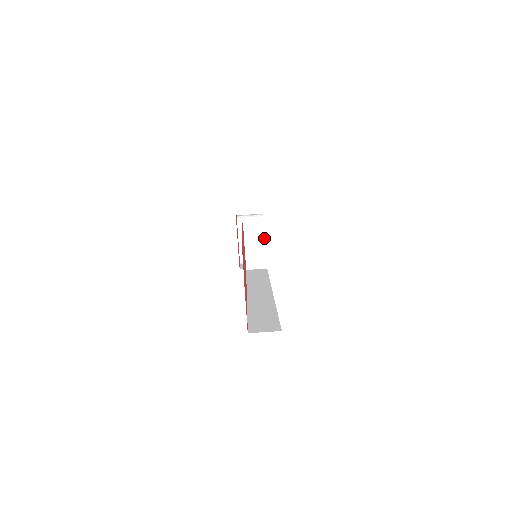
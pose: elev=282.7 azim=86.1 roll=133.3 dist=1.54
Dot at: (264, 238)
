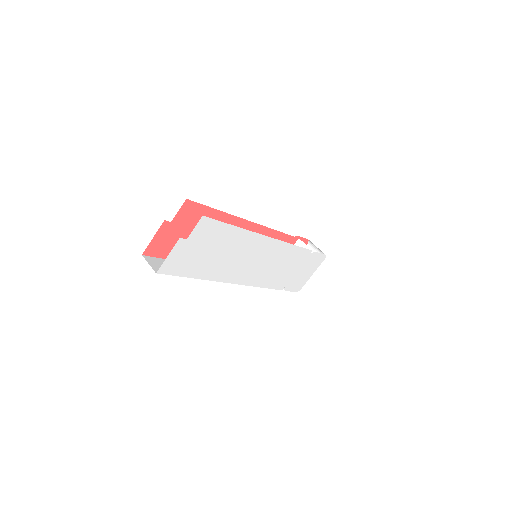
Dot at: (299, 266)
